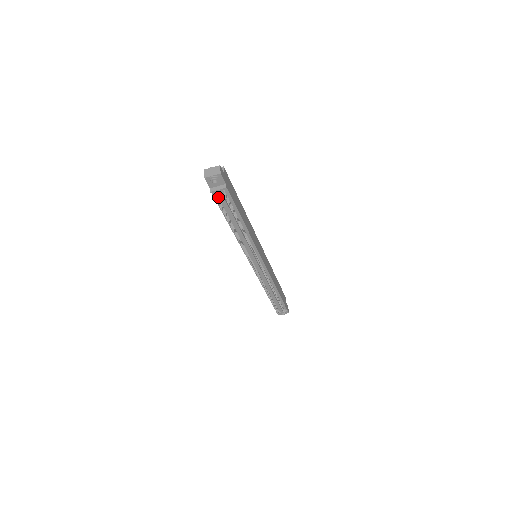
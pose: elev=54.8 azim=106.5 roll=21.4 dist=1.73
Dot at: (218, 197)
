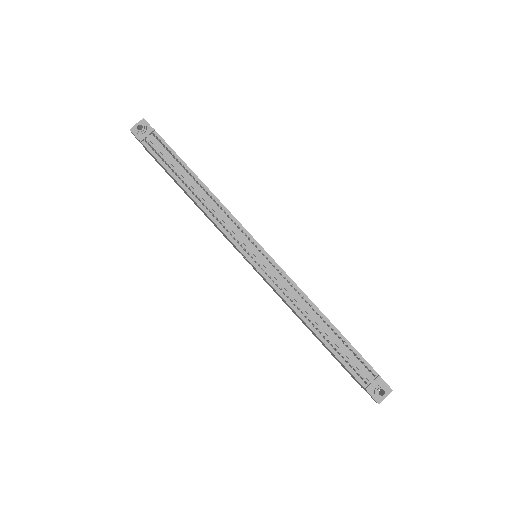
Dot at: (152, 148)
